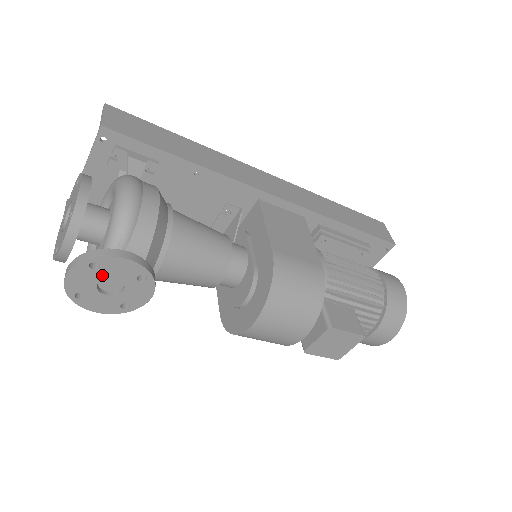
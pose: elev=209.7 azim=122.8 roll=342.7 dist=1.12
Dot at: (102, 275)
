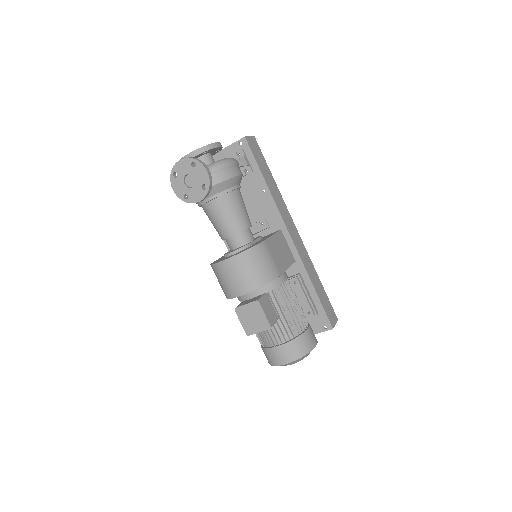
Dot at: (192, 172)
